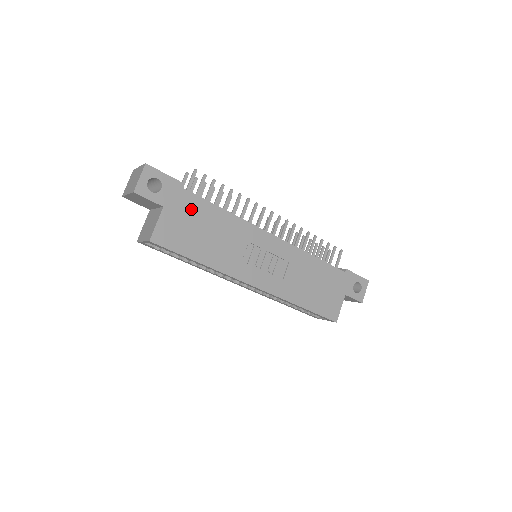
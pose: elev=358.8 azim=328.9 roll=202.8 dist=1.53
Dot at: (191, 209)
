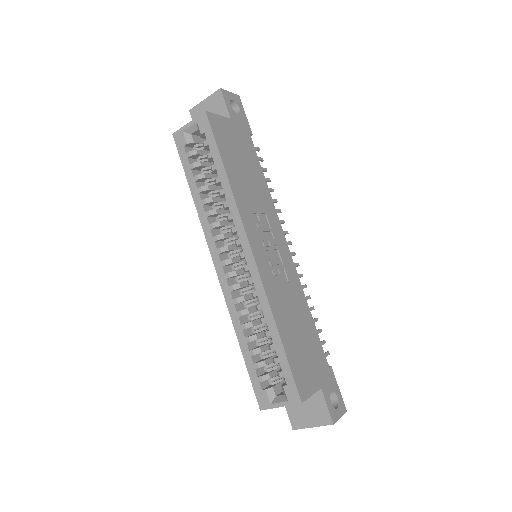
Dot at: (246, 147)
